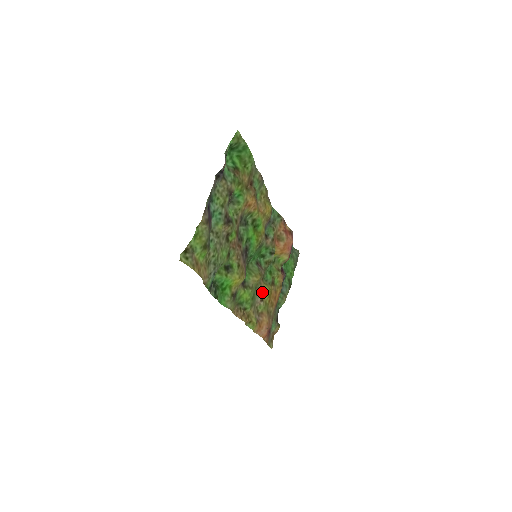
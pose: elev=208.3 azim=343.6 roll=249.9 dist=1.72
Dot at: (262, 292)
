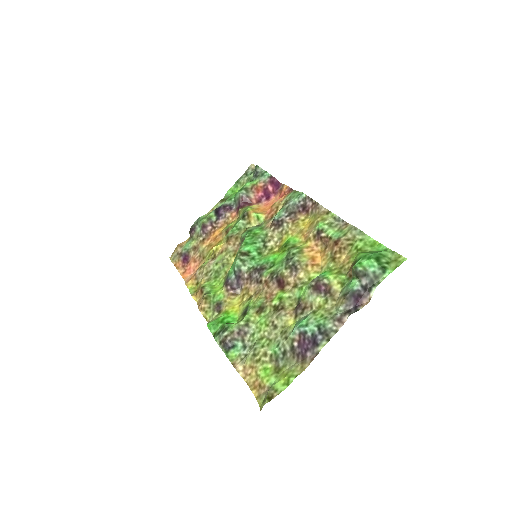
Dot at: (219, 253)
